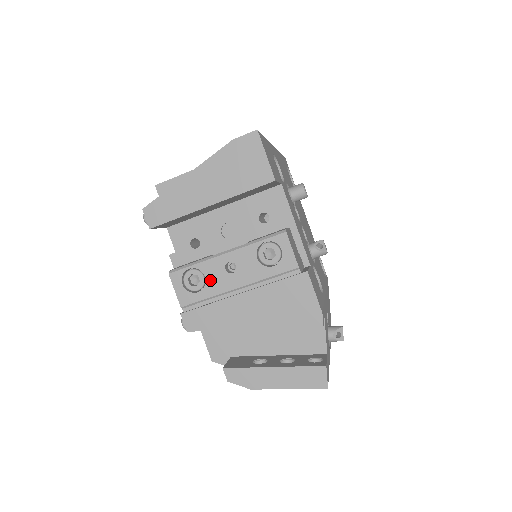
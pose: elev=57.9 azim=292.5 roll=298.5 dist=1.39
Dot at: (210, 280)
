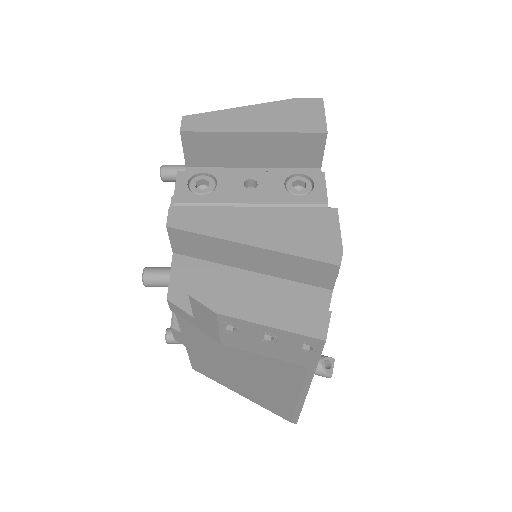
Dot at: (222, 188)
